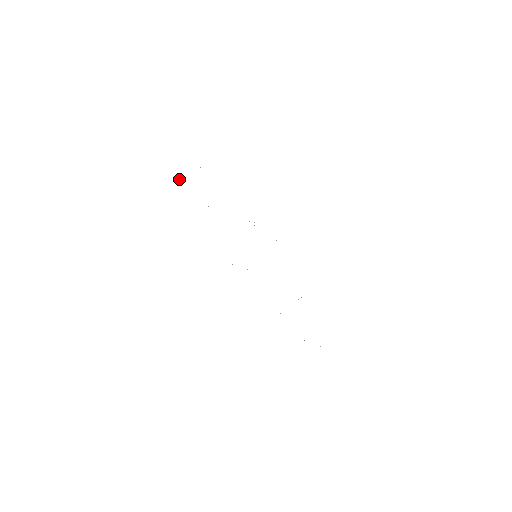
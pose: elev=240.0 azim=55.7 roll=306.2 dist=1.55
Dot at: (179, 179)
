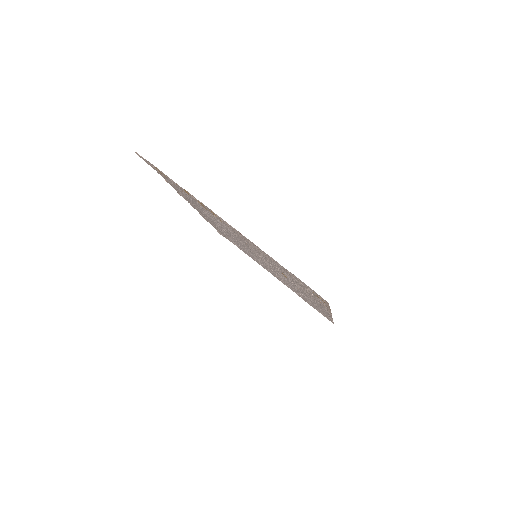
Dot at: (184, 189)
